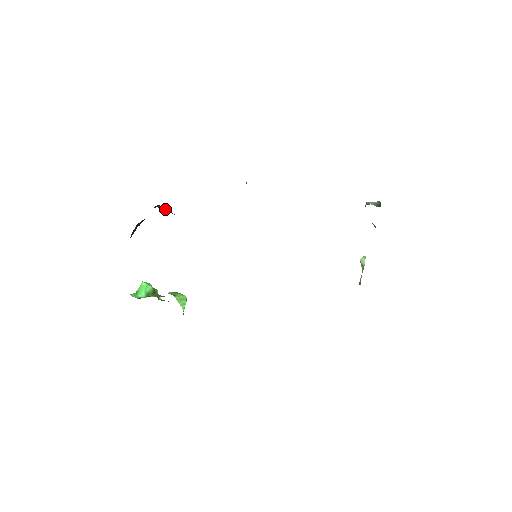
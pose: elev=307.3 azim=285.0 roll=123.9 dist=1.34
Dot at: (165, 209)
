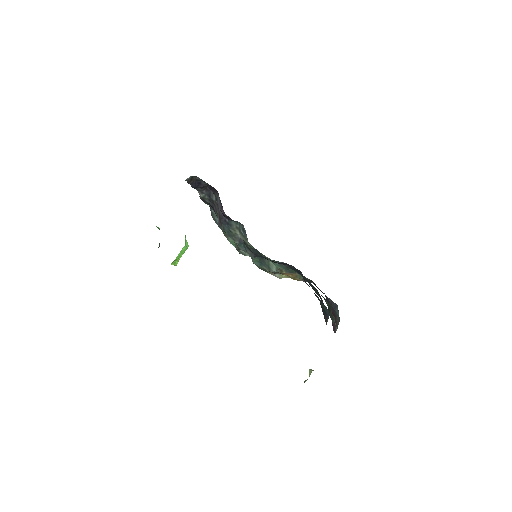
Dot at: (212, 195)
